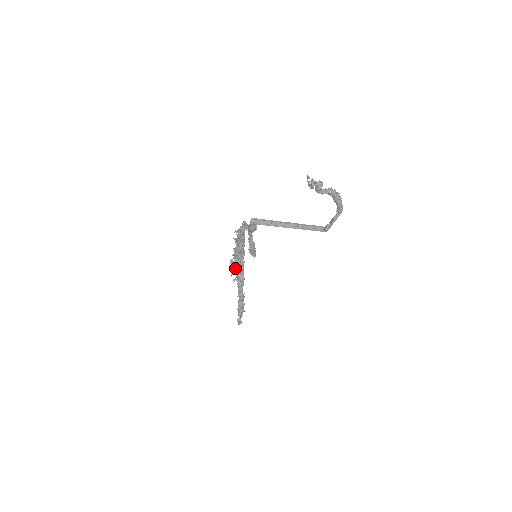
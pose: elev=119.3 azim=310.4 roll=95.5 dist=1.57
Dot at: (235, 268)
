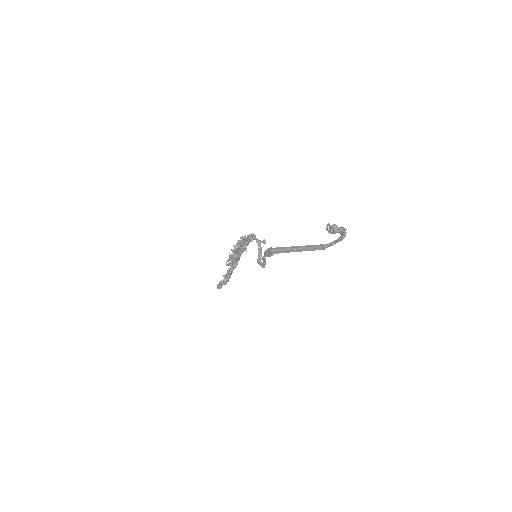
Dot at: (231, 258)
